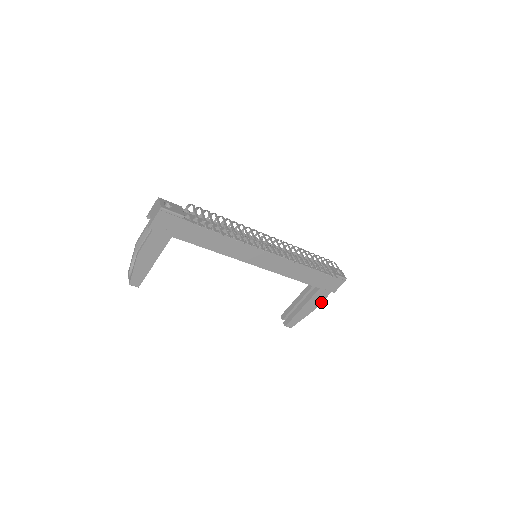
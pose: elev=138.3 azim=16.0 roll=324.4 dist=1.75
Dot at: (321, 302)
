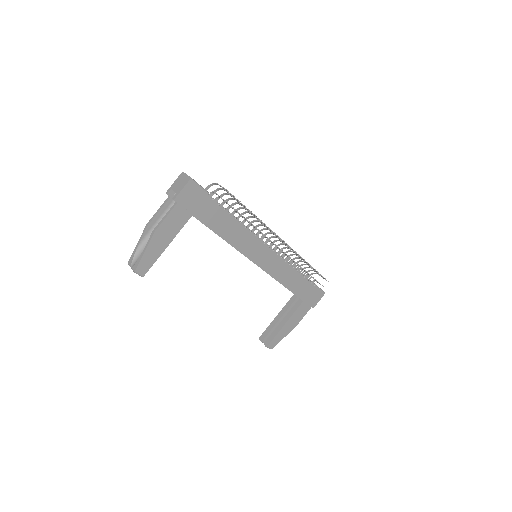
Dot at: (301, 318)
